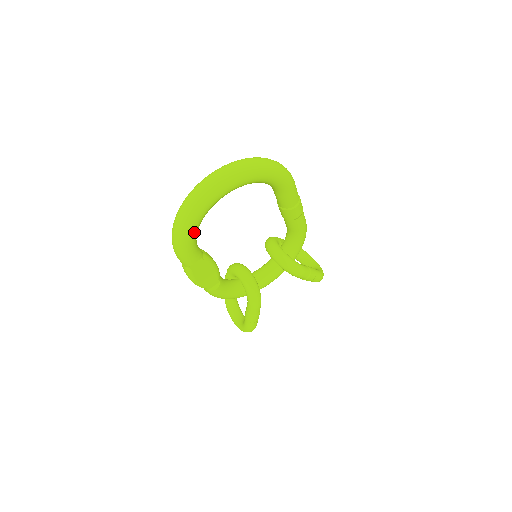
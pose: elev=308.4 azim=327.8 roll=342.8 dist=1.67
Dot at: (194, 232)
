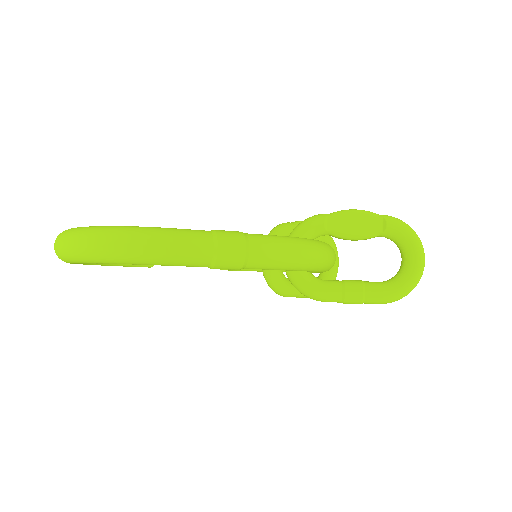
Dot at: (103, 264)
